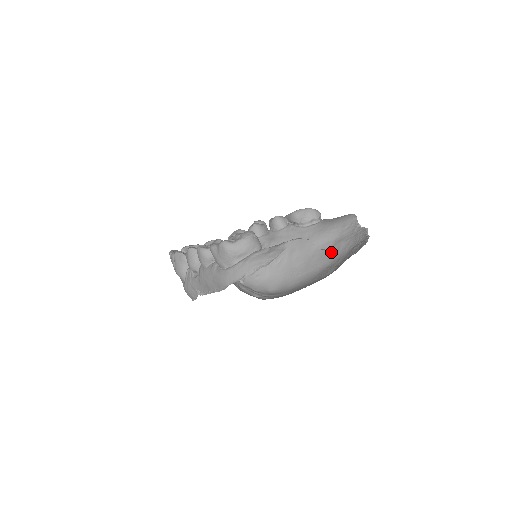
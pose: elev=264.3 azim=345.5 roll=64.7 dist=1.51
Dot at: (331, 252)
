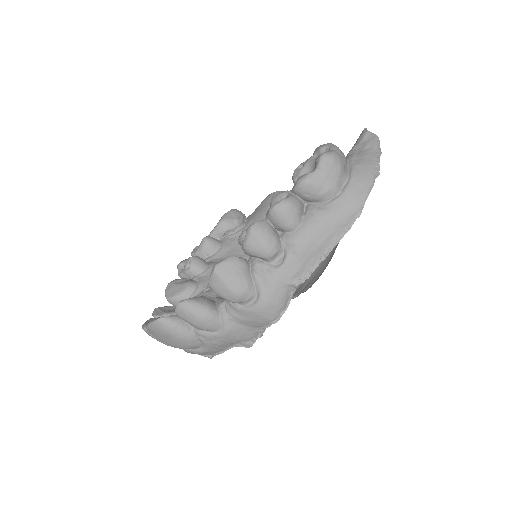
Dot at: occluded
